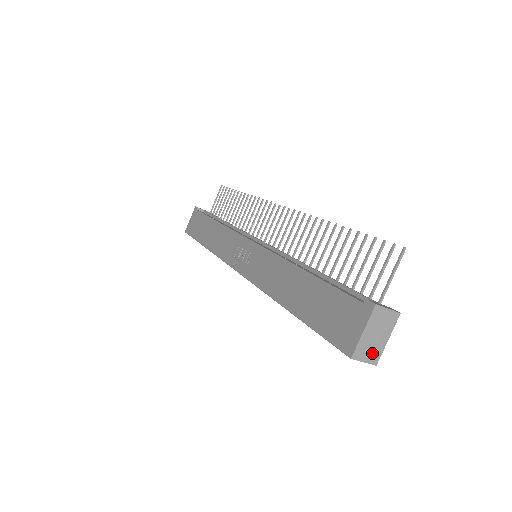
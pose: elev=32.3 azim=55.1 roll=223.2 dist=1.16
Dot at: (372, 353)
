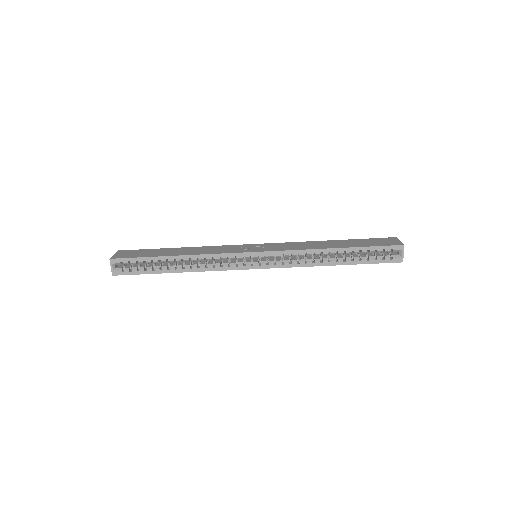
Dot at: (402, 254)
